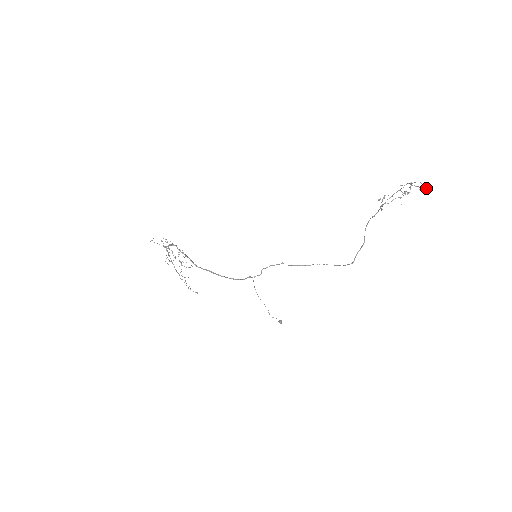
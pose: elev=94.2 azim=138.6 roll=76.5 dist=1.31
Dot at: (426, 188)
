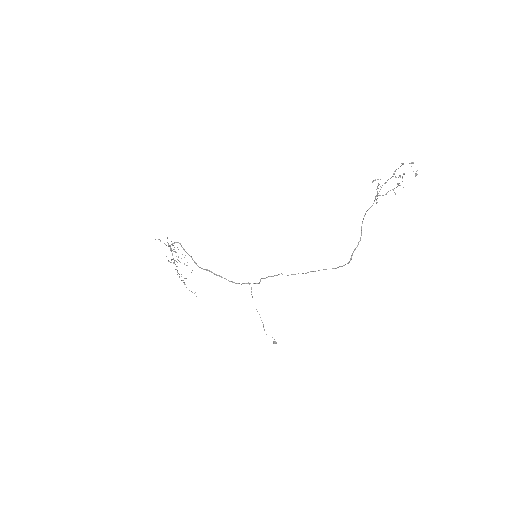
Dot at: (417, 174)
